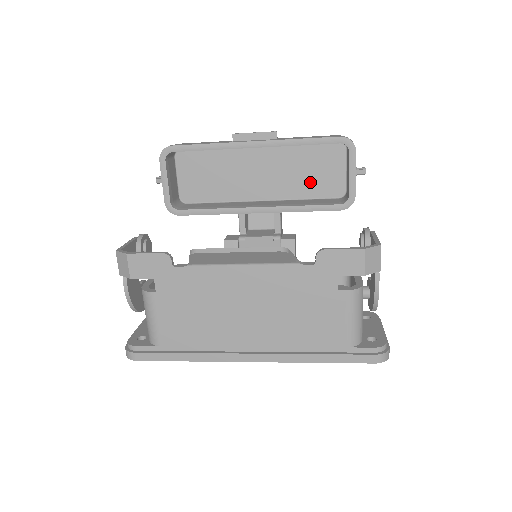
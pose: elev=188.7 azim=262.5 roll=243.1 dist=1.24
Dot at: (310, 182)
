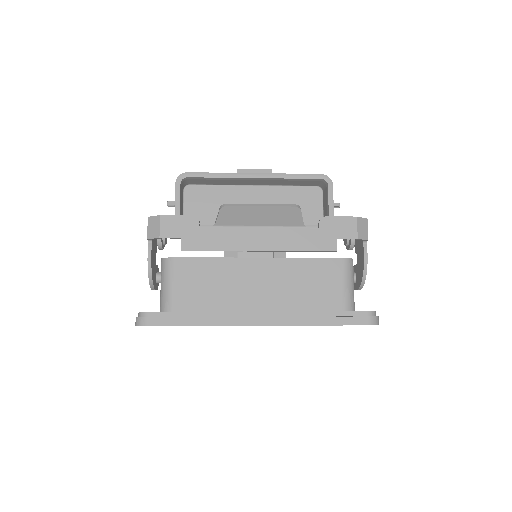
Dot at: occluded
